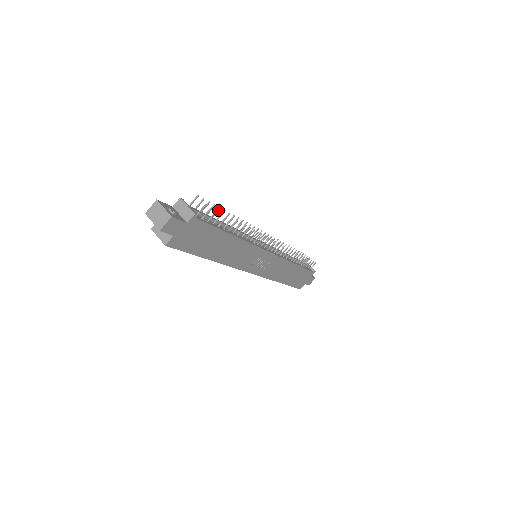
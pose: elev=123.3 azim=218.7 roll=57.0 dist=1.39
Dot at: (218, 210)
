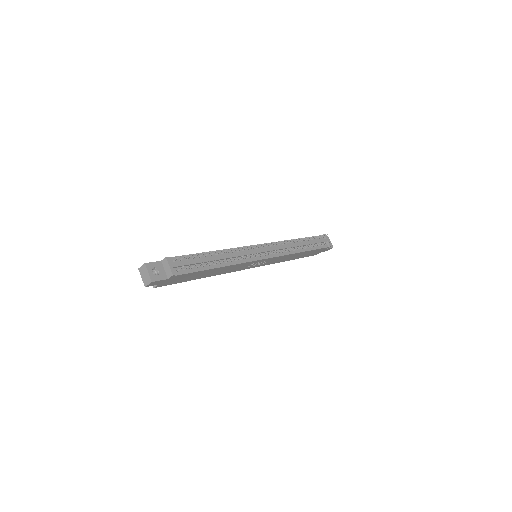
Dot at: (204, 253)
